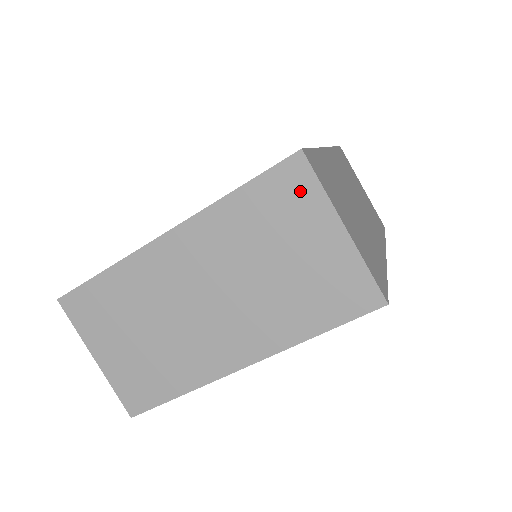
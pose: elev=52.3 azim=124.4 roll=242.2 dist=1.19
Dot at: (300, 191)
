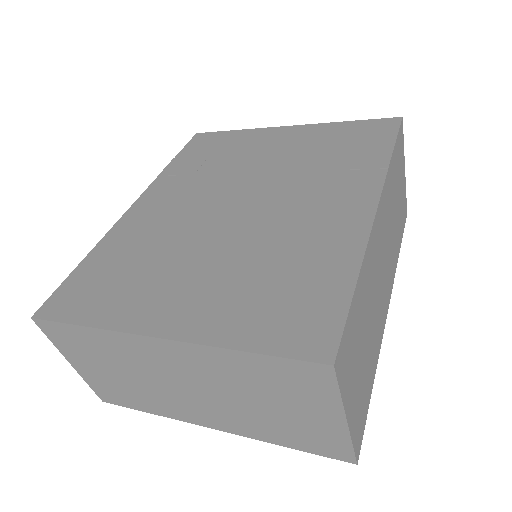
Dot at: (315, 385)
